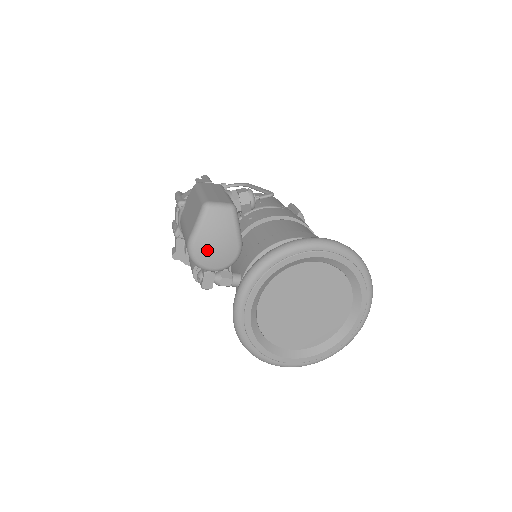
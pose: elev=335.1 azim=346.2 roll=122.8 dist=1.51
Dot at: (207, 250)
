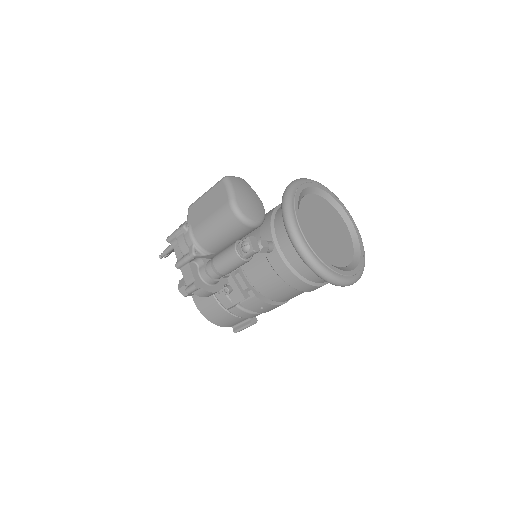
Dot at: (246, 204)
